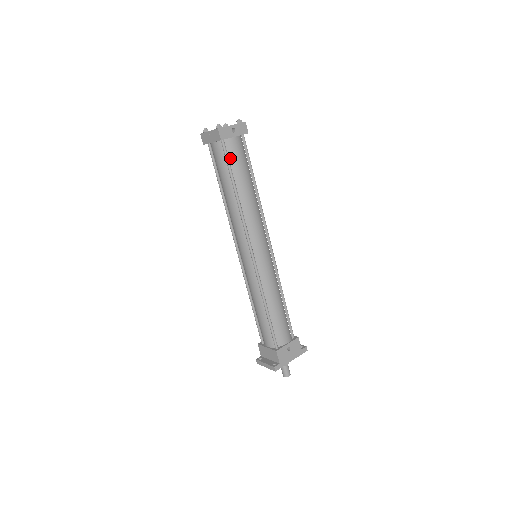
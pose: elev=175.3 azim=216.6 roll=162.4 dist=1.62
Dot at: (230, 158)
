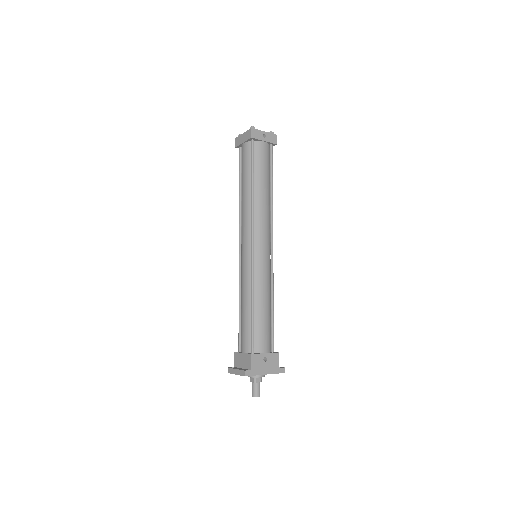
Dot at: (255, 157)
